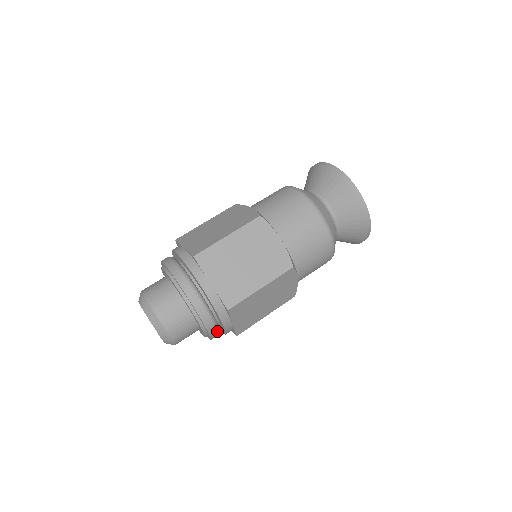
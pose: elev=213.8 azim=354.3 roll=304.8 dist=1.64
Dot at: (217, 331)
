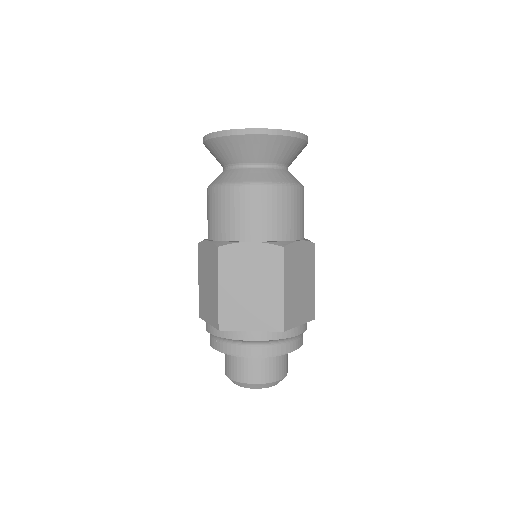
Dot at: (298, 340)
